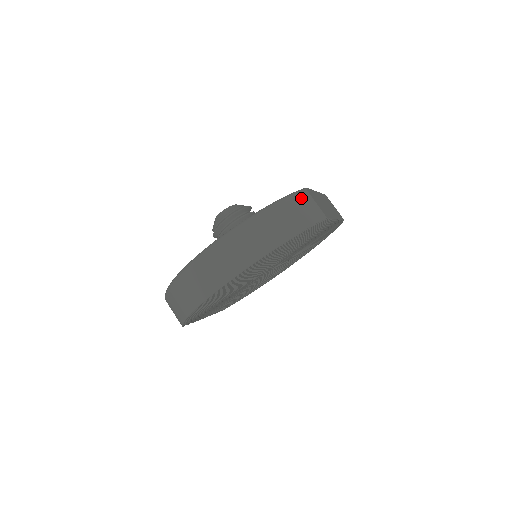
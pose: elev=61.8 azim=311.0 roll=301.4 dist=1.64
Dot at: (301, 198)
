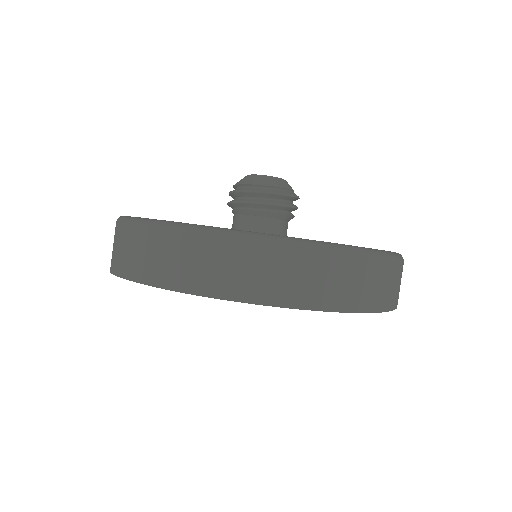
Dot at: (399, 268)
